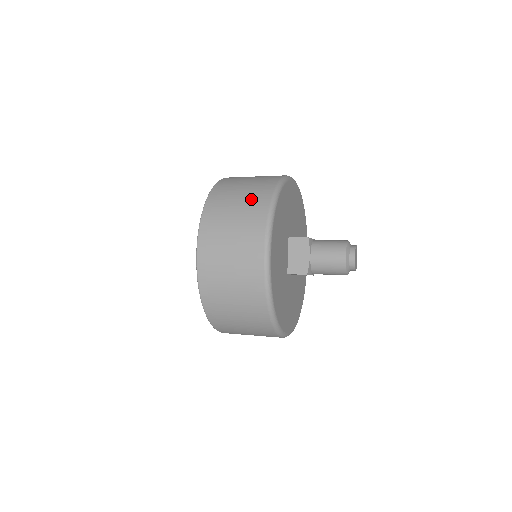
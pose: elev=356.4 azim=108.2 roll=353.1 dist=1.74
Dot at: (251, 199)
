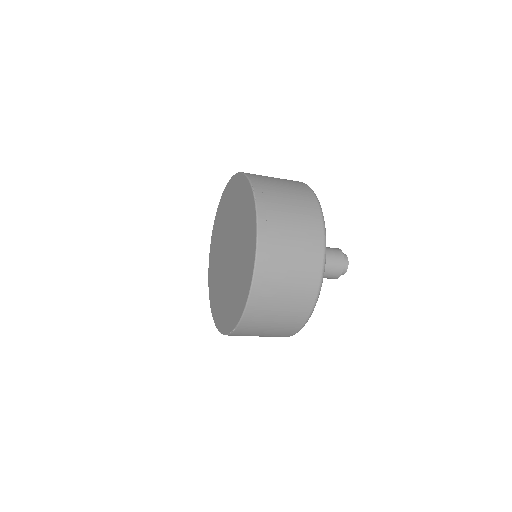
Dot at: occluded
